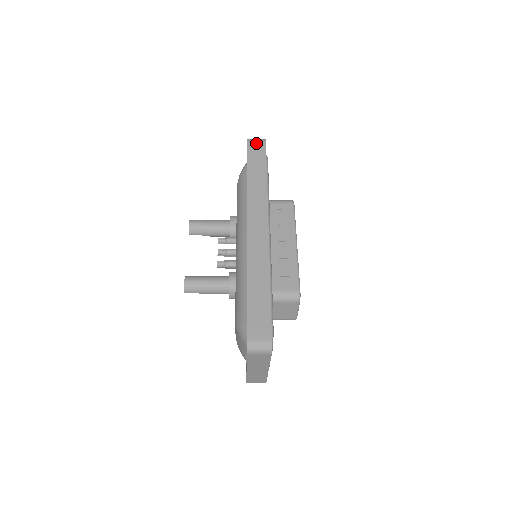
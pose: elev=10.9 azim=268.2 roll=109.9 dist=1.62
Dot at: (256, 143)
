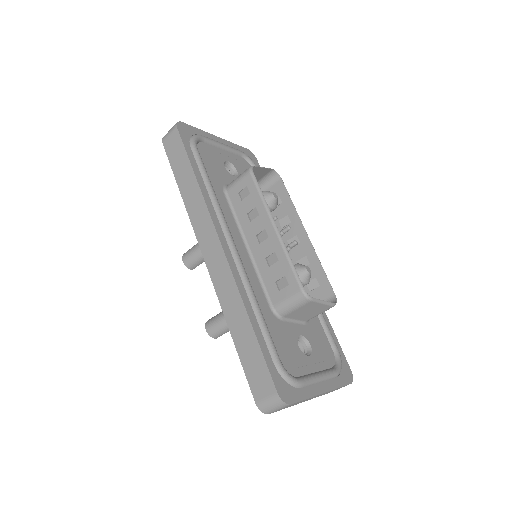
Dot at: (170, 138)
